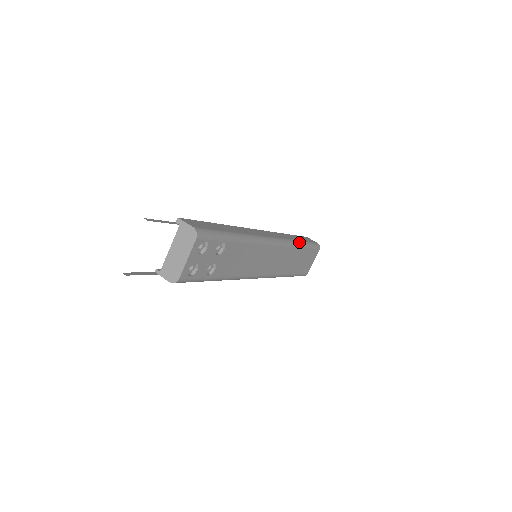
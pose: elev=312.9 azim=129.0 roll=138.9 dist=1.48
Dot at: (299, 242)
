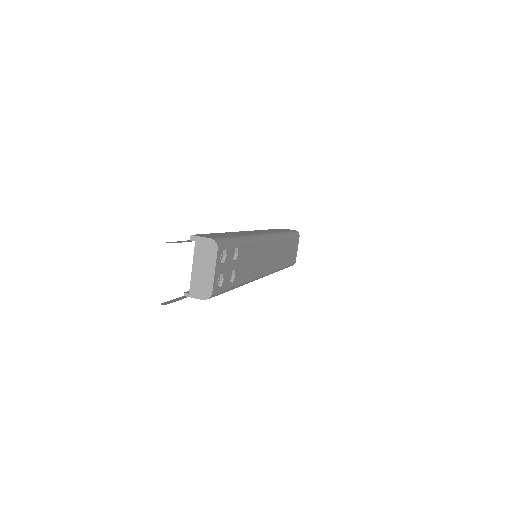
Dot at: (284, 233)
